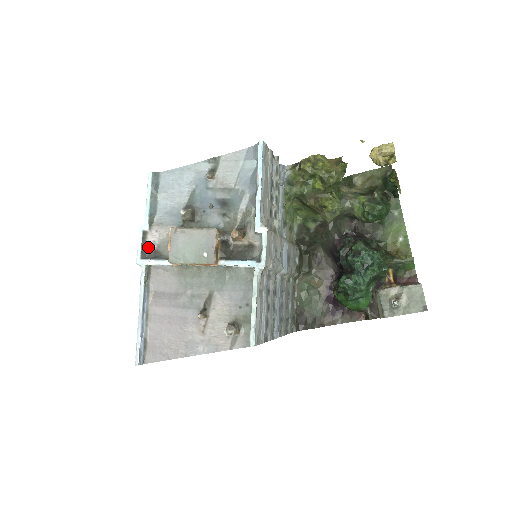
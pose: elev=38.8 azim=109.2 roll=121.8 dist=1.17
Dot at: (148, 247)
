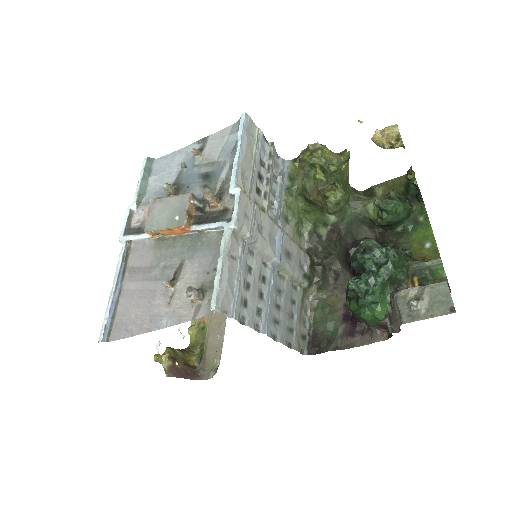
Dot at: (133, 225)
